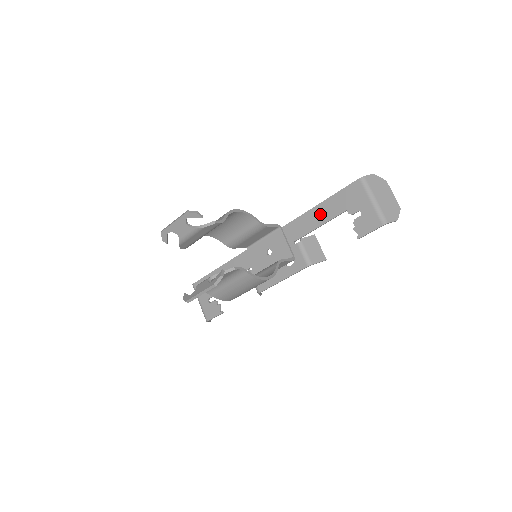
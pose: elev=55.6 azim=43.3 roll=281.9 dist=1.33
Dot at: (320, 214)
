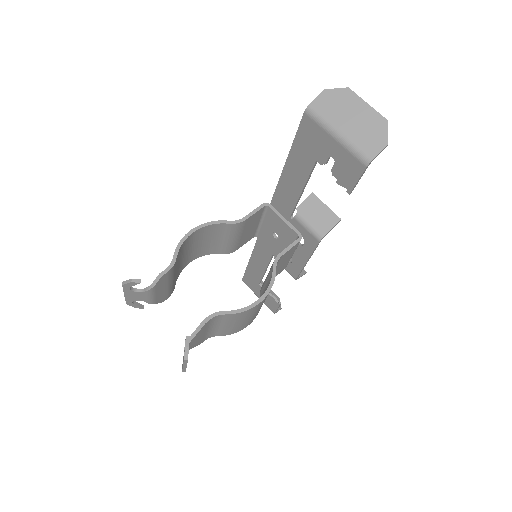
Dot at: (293, 176)
